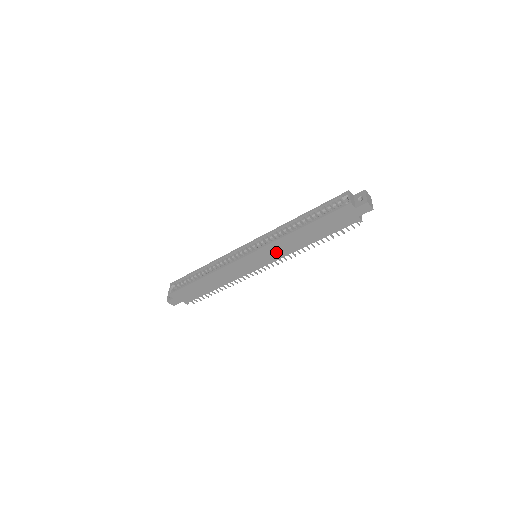
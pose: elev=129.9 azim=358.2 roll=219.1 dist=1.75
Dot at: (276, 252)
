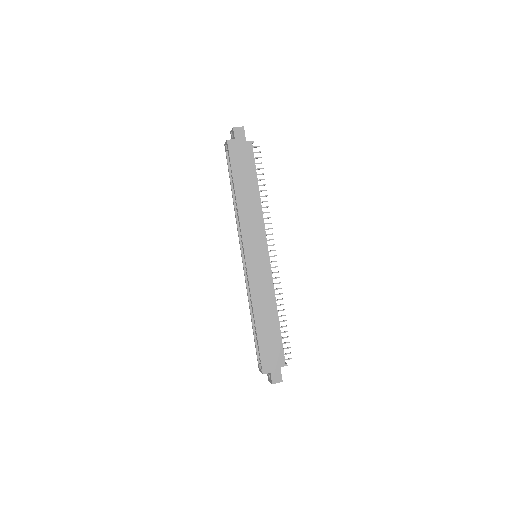
Dot at: (254, 231)
